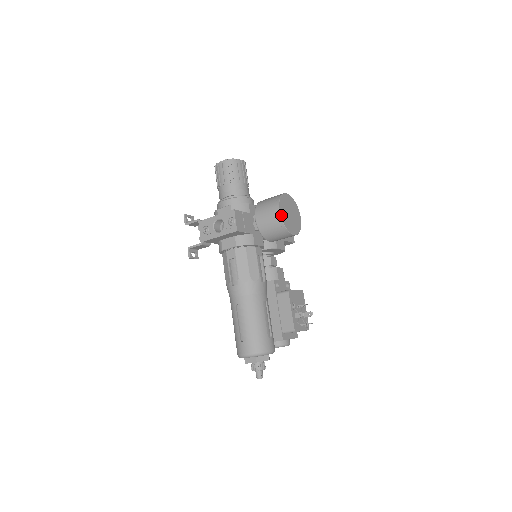
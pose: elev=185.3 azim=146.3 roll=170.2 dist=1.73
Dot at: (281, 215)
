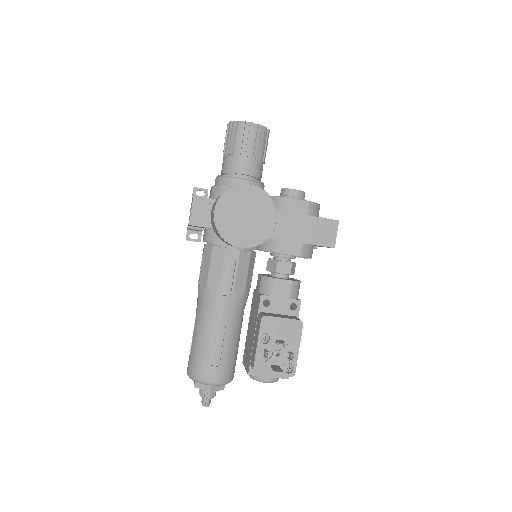
Dot at: (216, 217)
